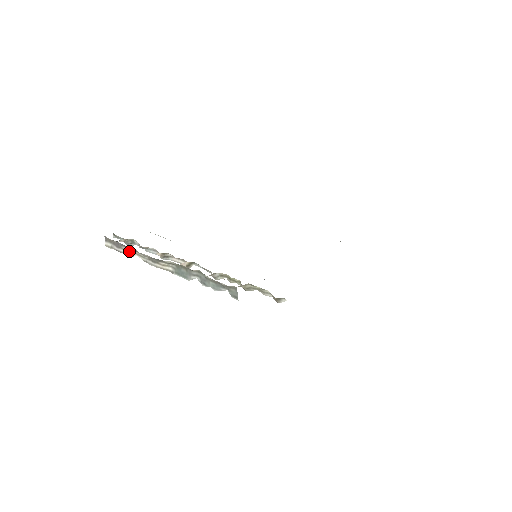
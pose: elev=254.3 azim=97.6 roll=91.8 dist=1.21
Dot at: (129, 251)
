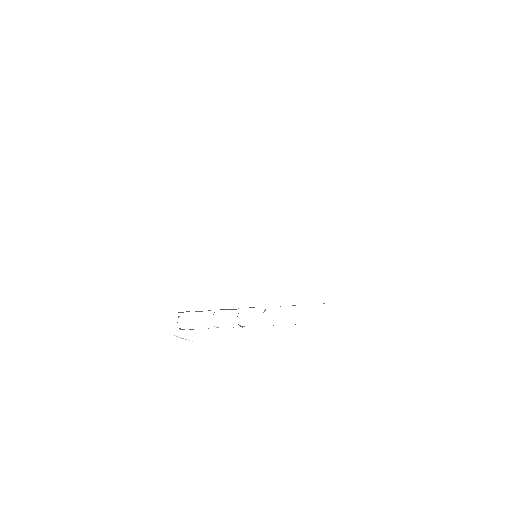
Dot at: occluded
